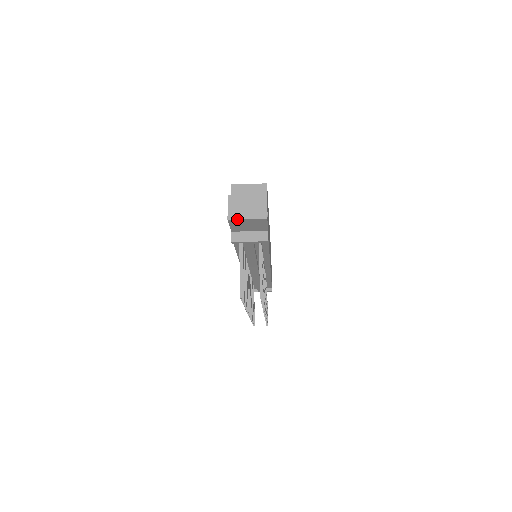
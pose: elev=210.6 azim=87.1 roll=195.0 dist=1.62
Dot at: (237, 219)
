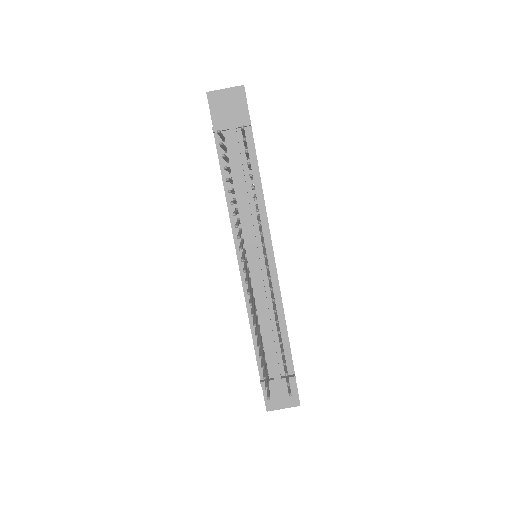
Dot at: (215, 90)
